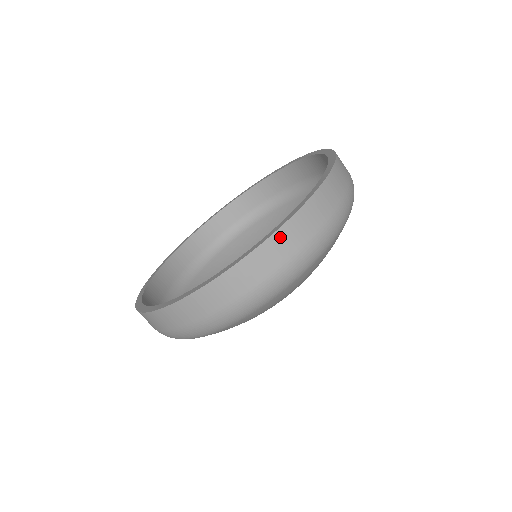
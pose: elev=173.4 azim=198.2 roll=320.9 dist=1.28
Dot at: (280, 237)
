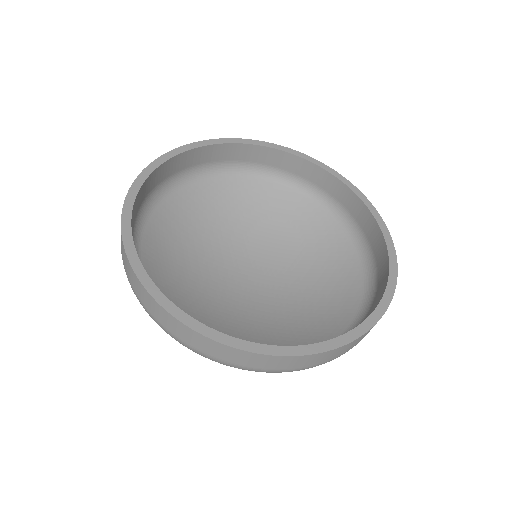
Dot at: (244, 354)
